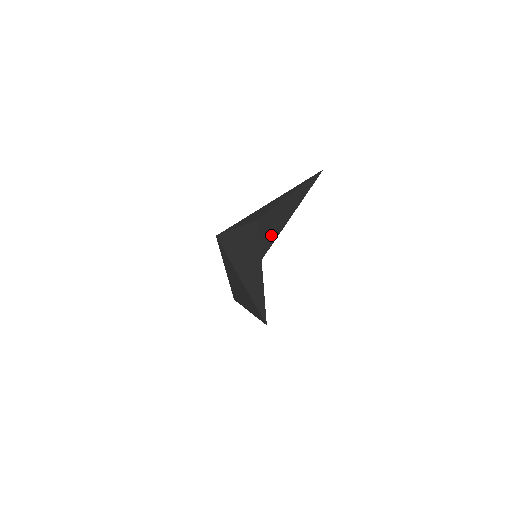
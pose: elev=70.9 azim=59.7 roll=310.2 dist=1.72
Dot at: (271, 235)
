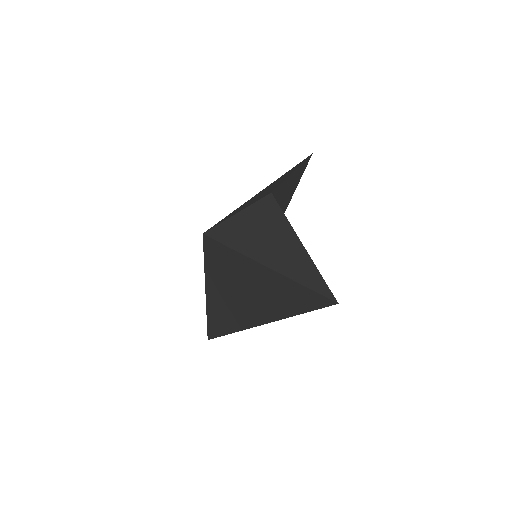
Dot at: occluded
